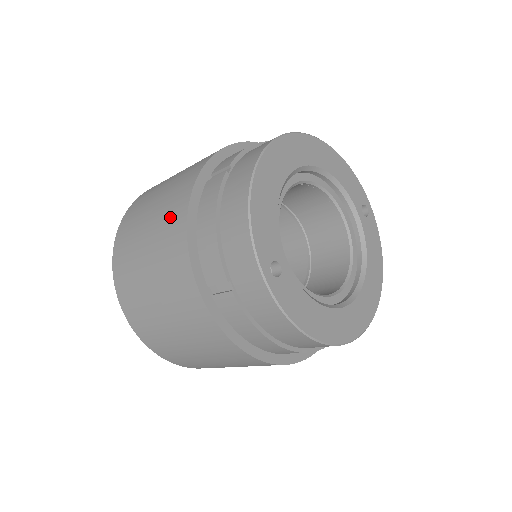
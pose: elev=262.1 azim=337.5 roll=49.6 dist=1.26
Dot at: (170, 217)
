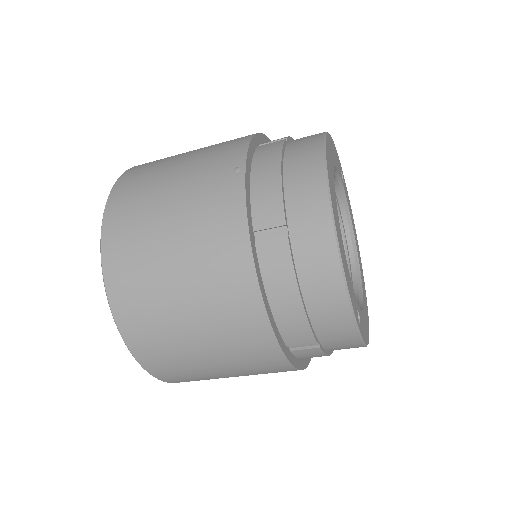
Dot at: (228, 298)
